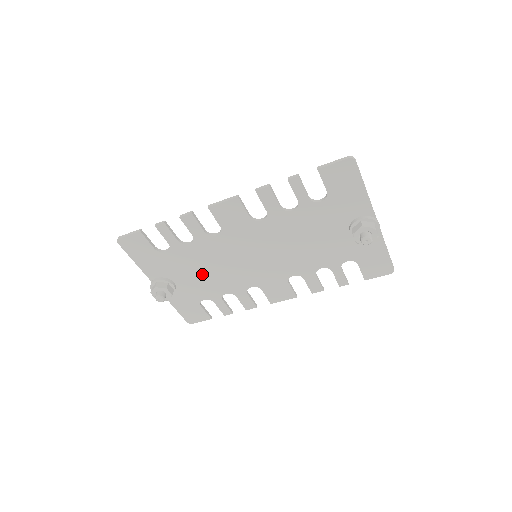
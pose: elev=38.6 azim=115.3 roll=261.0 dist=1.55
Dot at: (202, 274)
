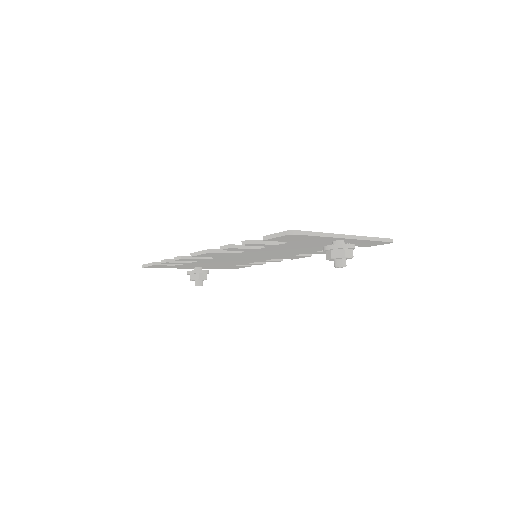
Dot at: (222, 263)
